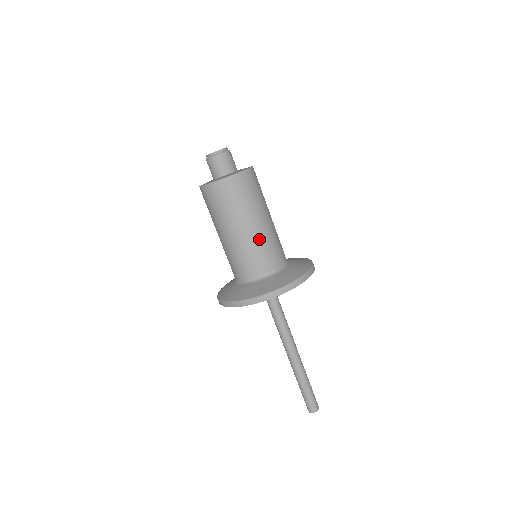
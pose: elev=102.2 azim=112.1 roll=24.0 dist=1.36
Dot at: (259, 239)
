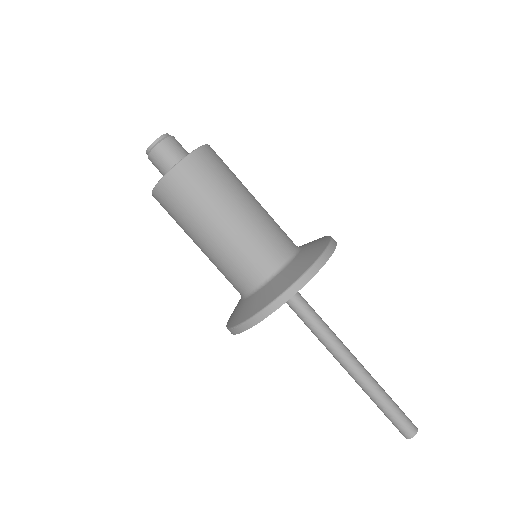
Dot at: (265, 213)
